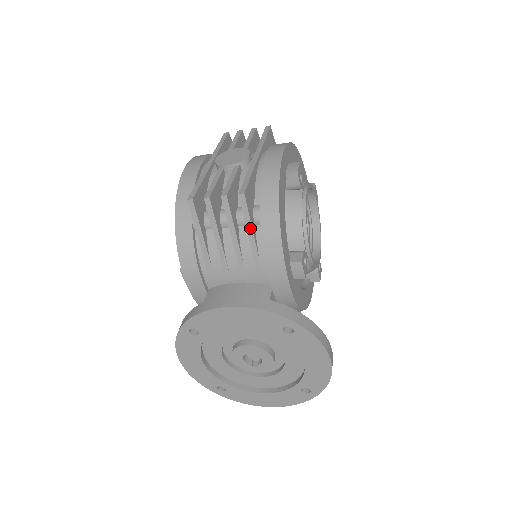
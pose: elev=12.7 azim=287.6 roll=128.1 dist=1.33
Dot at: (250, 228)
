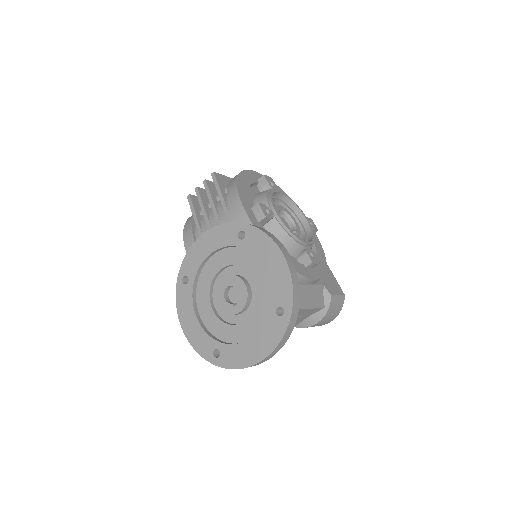
Dot at: (219, 191)
